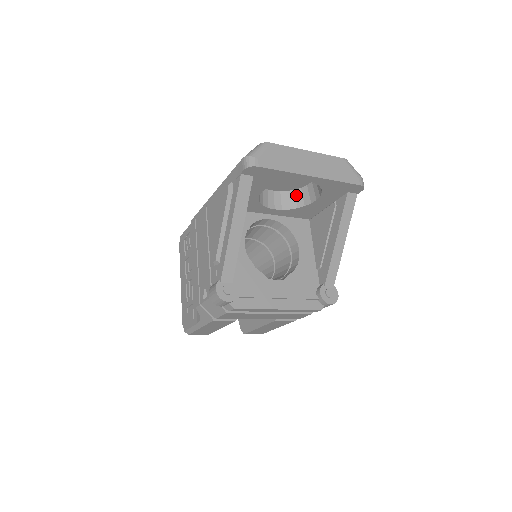
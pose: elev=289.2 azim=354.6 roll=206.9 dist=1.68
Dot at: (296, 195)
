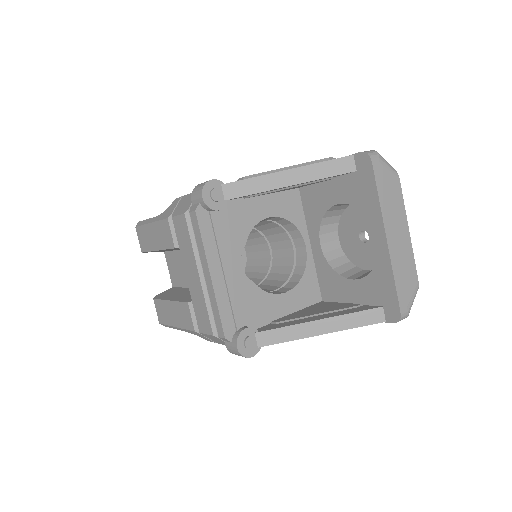
Dot at: (346, 264)
